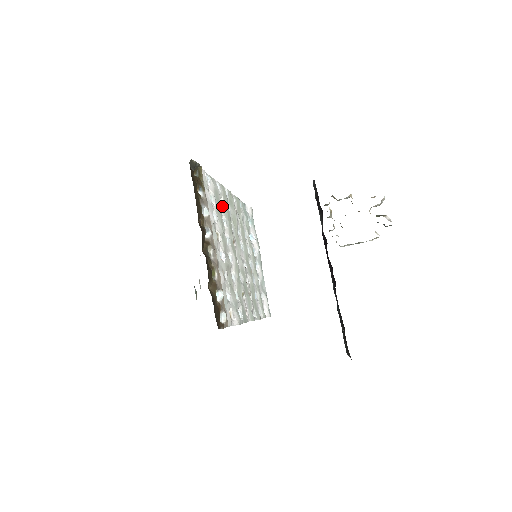
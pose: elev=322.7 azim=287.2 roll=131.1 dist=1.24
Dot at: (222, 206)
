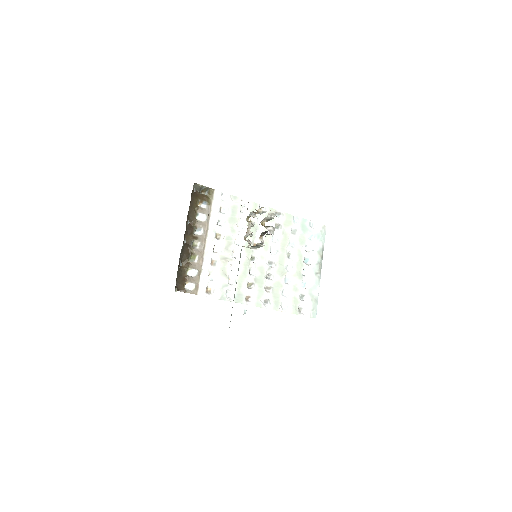
Dot at: (245, 217)
